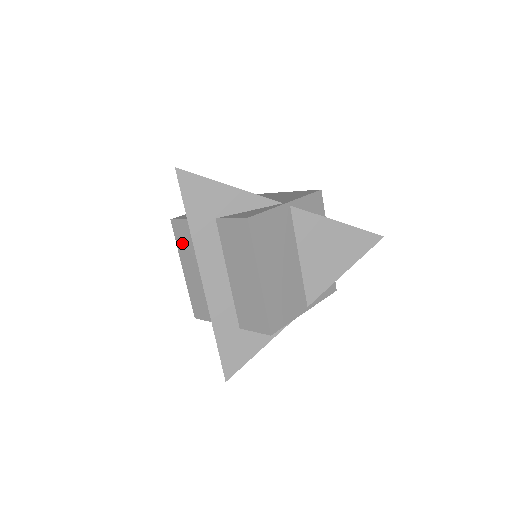
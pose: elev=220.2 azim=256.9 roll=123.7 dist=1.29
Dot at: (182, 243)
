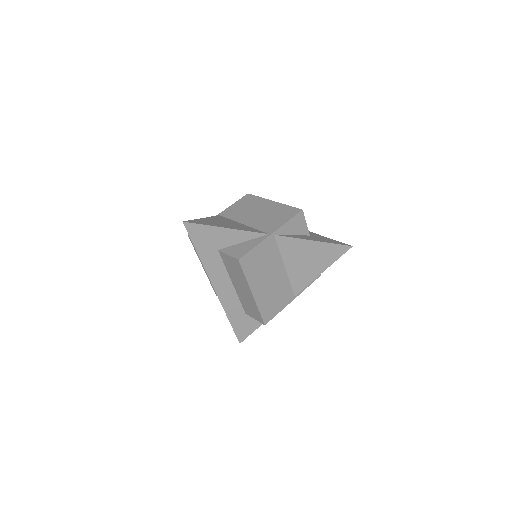
Dot at: occluded
